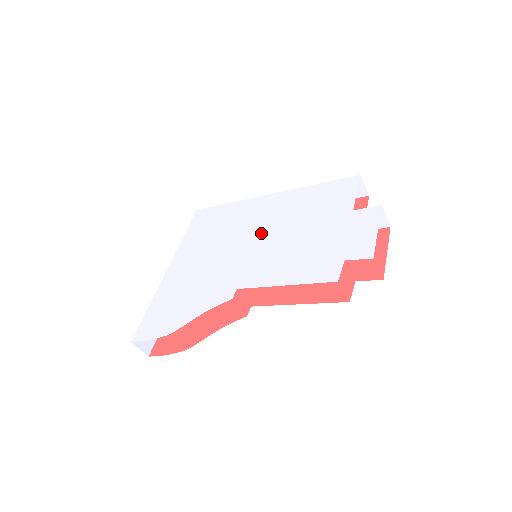
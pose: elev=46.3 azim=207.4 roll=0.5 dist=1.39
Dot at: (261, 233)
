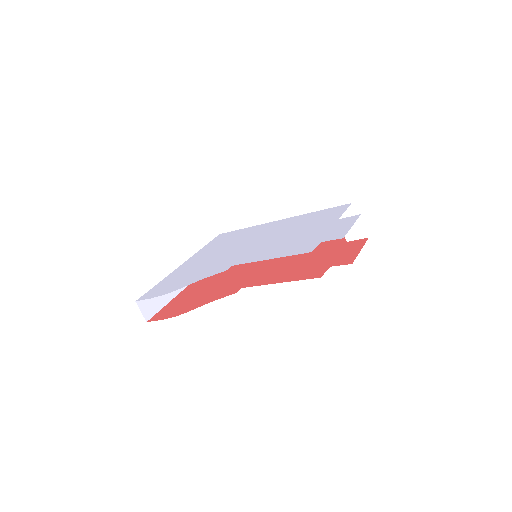
Dot at: (264, 238)
